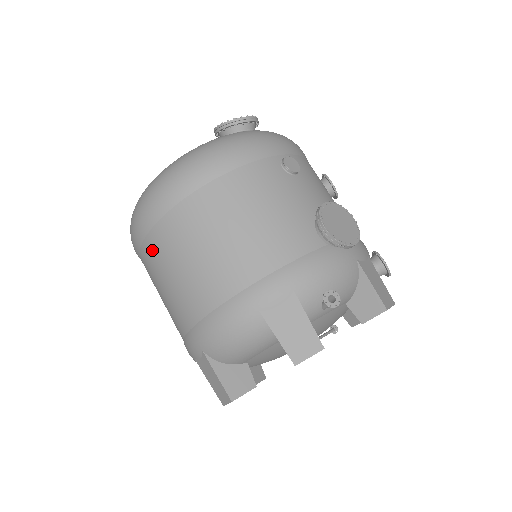
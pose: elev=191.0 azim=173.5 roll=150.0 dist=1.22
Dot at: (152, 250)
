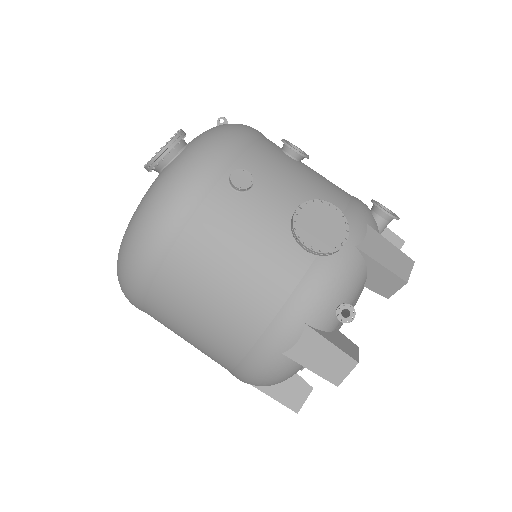
Dot at: (157, 319)
